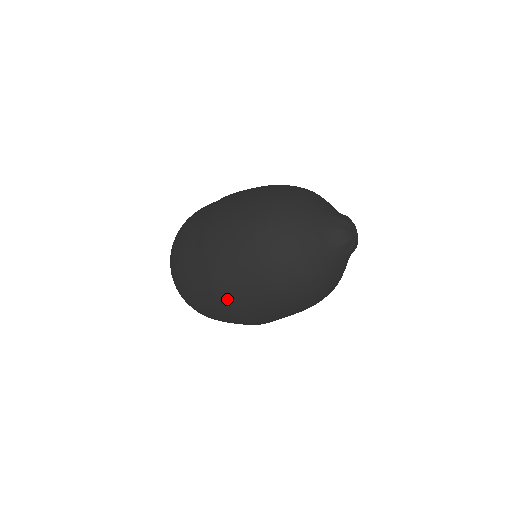
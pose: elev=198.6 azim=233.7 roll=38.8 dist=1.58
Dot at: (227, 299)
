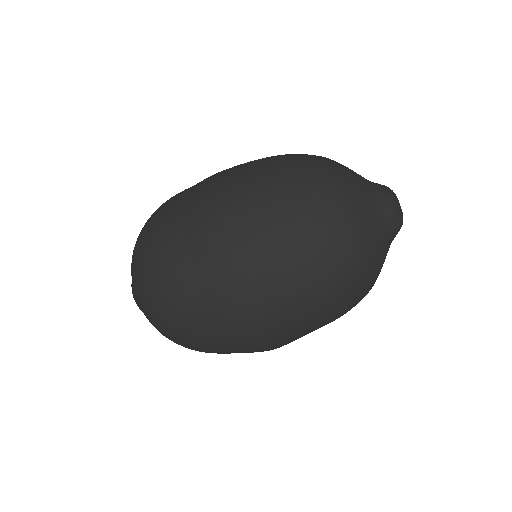
Dot at: (232, 281)
